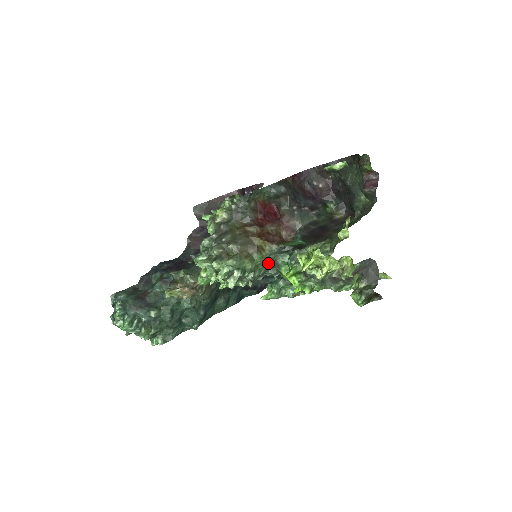
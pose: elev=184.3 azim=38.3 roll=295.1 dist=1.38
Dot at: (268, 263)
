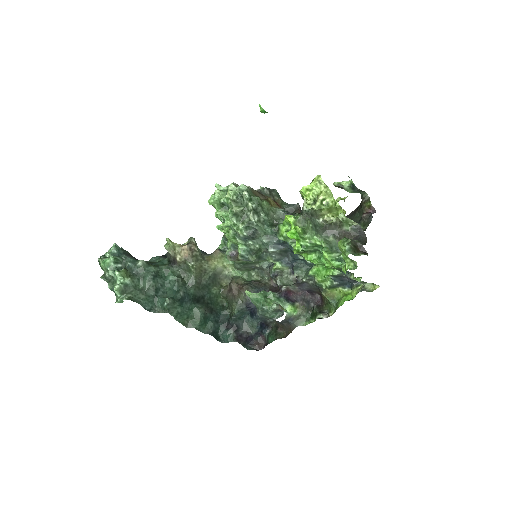
Dot at: (271, 218)
